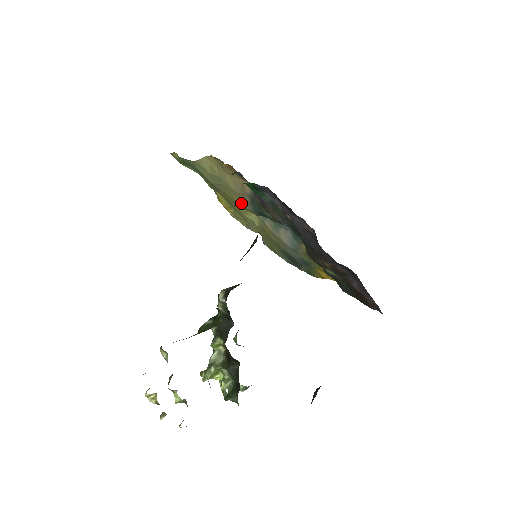
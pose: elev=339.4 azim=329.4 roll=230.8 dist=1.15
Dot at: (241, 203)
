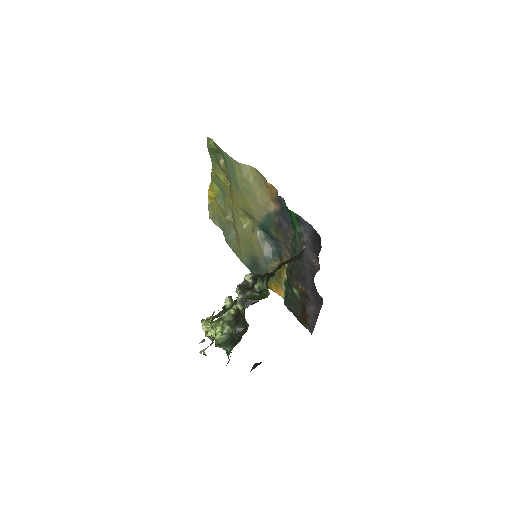
Dot at: (254, 211)
